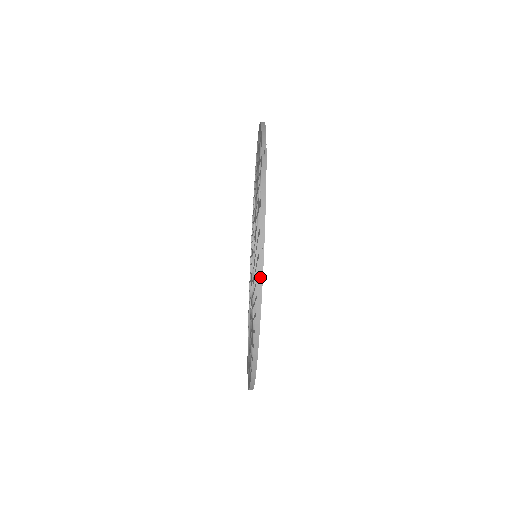
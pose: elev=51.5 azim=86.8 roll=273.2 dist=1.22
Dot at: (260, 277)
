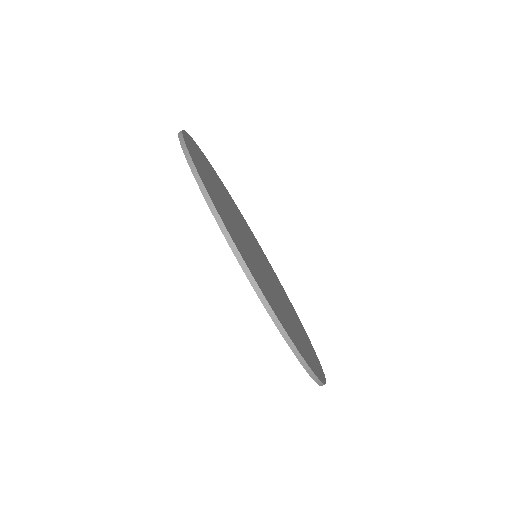
Dot at: (180, 134)
